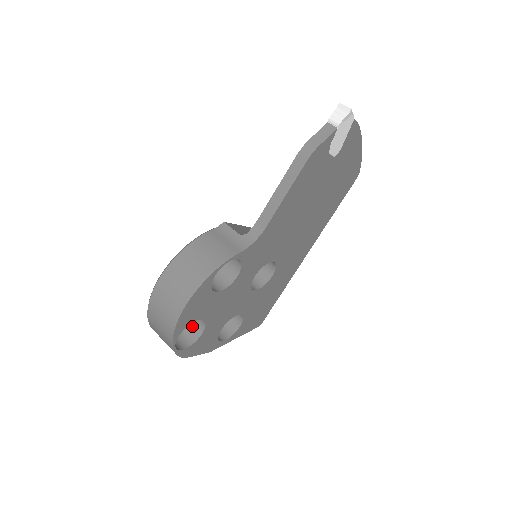
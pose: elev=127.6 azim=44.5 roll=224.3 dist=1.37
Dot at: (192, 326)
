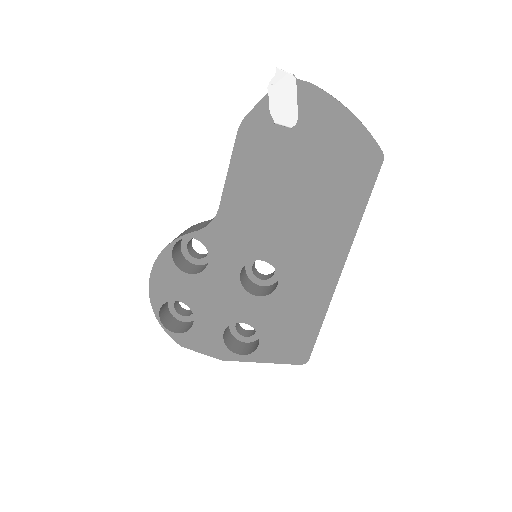
Dot at: occluded
